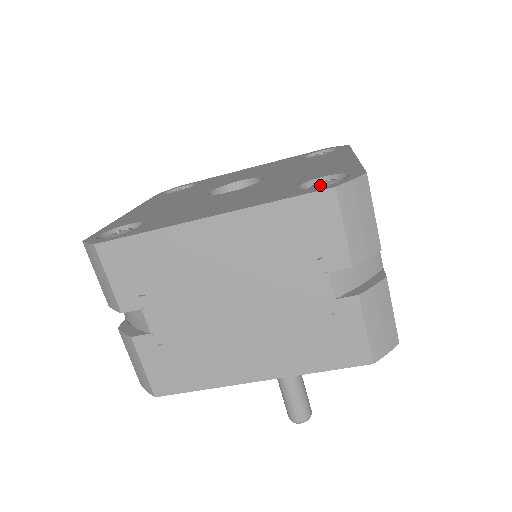
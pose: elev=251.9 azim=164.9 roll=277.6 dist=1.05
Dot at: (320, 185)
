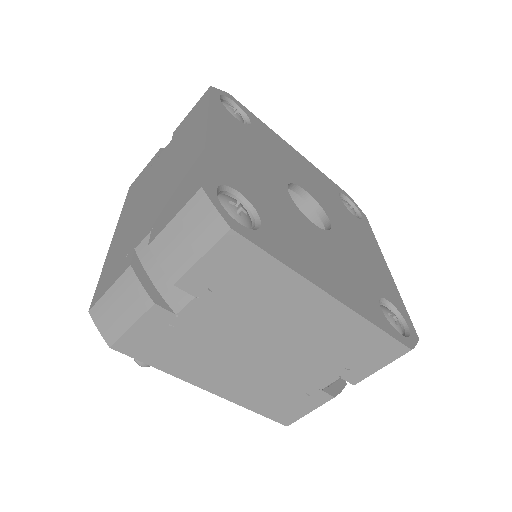
Dot at: (394, 323)
